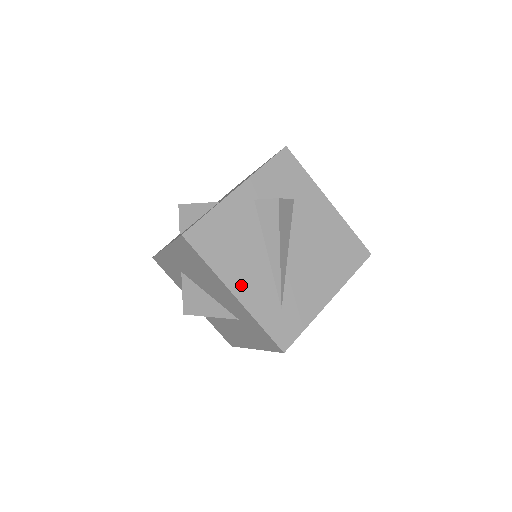
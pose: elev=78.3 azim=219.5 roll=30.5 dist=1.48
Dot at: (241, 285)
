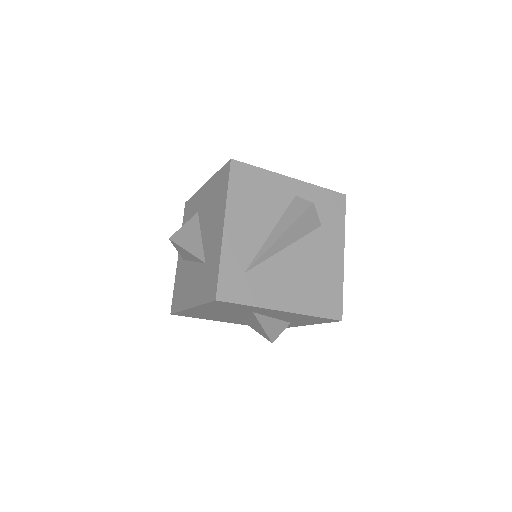
Dot at: (235, 226)
